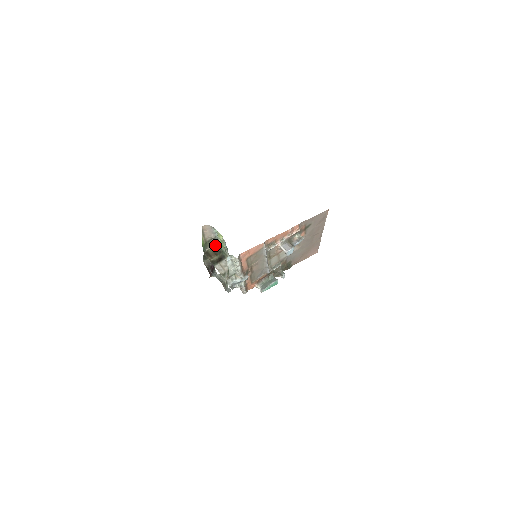
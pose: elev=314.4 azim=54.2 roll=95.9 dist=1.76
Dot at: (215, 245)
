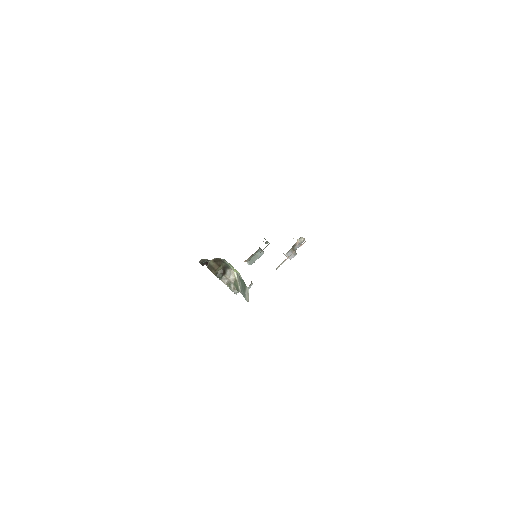
Dot at: (218, 258)
